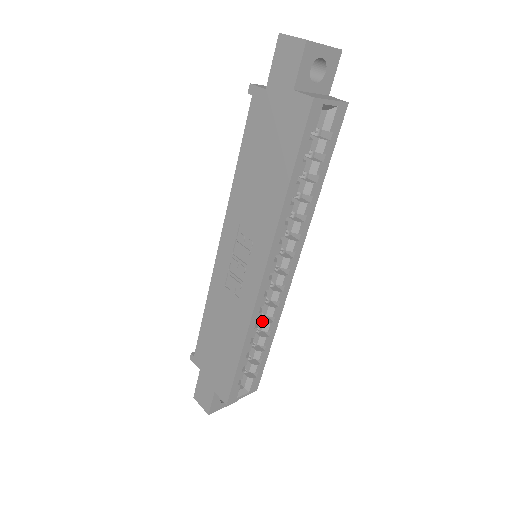
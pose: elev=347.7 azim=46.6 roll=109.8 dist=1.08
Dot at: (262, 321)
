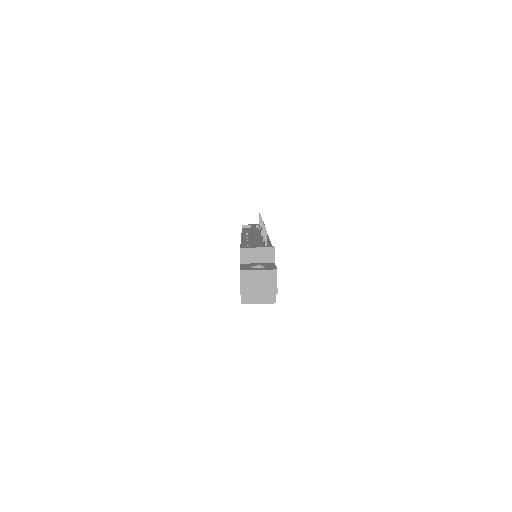
Dot at: occluded
